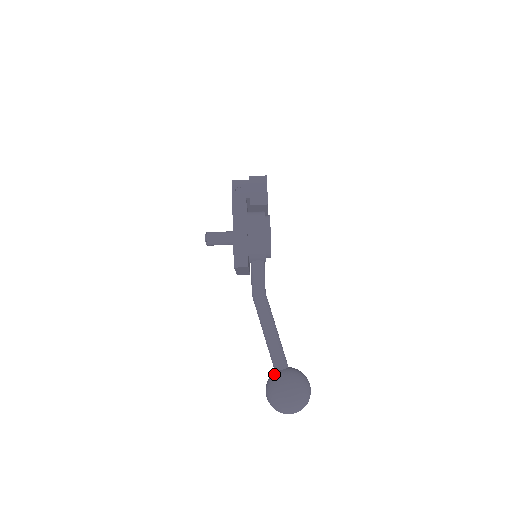
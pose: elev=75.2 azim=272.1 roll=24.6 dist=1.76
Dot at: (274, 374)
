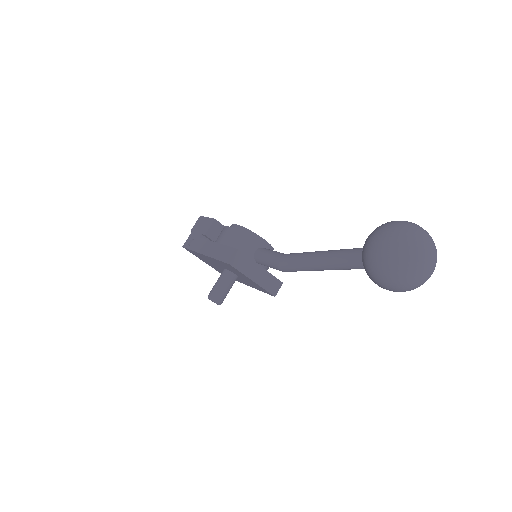
Dot at: occluded
